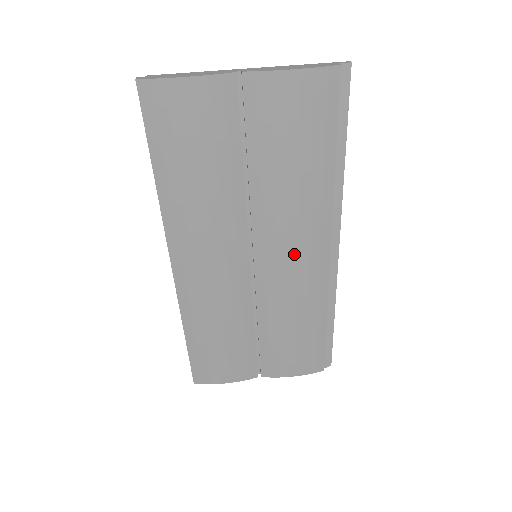
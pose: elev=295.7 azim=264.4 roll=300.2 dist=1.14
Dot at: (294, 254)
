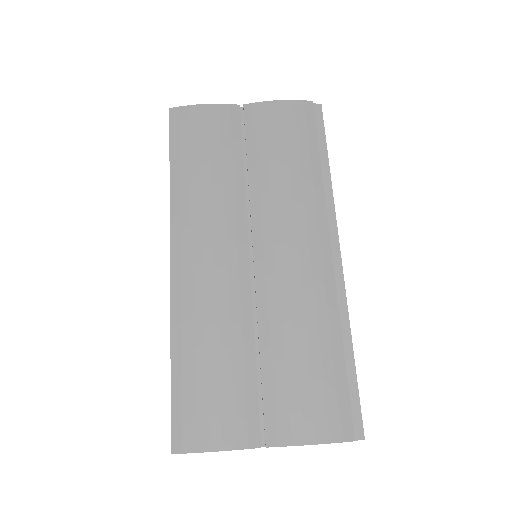
Dot at: (294, 248)
